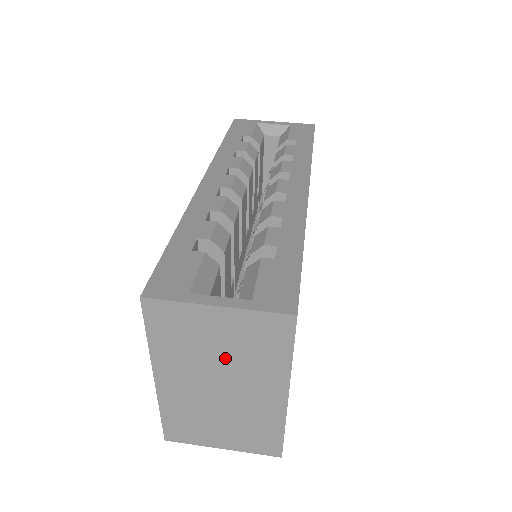
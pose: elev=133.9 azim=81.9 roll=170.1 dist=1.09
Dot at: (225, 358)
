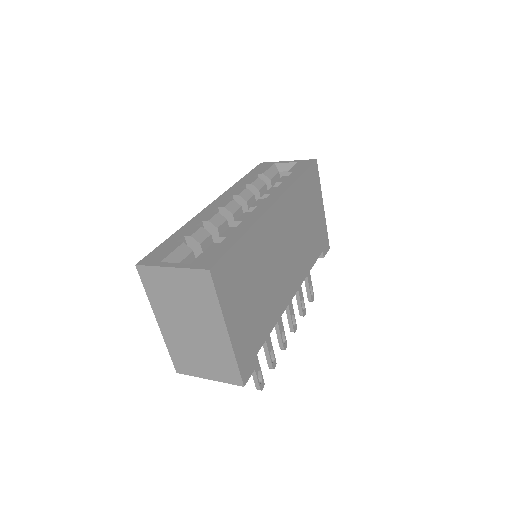
Dot at: (186, 304)
